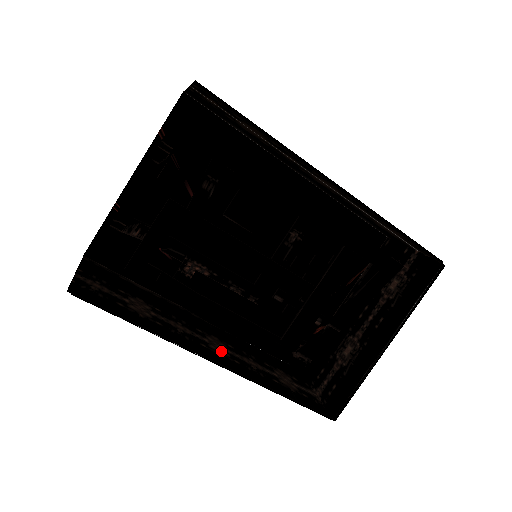
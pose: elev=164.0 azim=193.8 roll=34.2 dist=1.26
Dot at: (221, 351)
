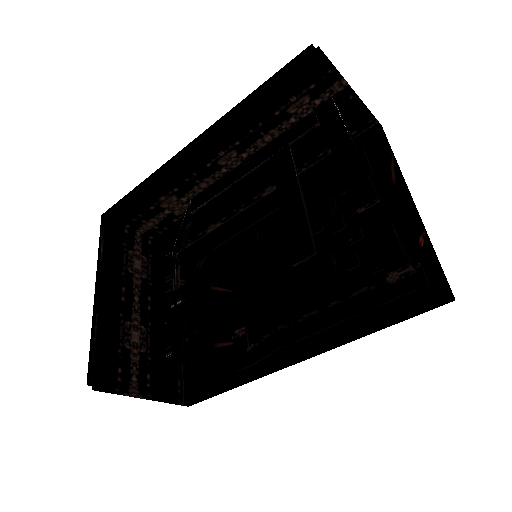
Dot at: occluded
